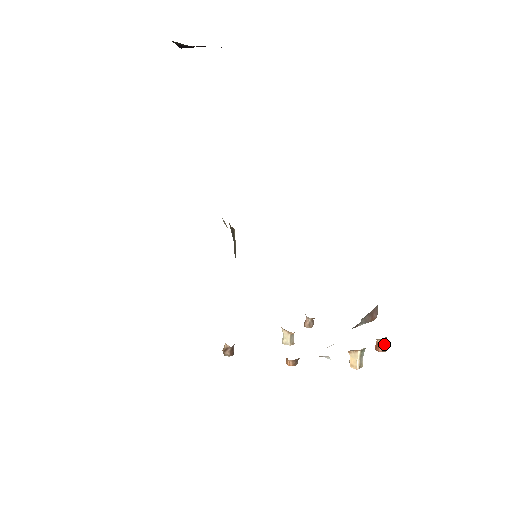
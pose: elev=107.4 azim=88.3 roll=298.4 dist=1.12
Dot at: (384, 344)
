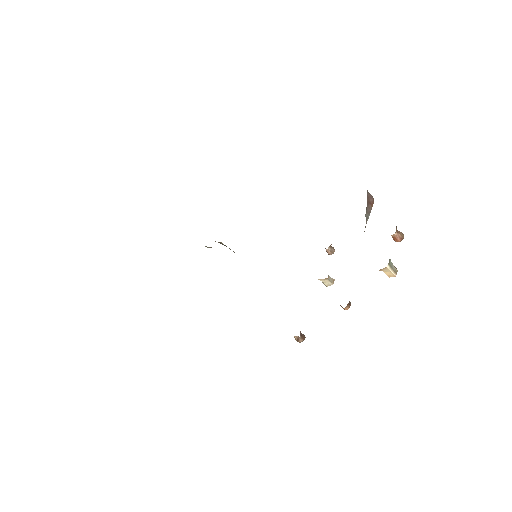
Dot at: (399, 235)
